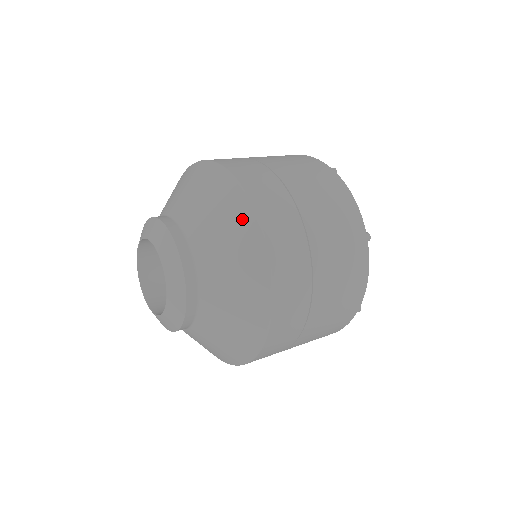
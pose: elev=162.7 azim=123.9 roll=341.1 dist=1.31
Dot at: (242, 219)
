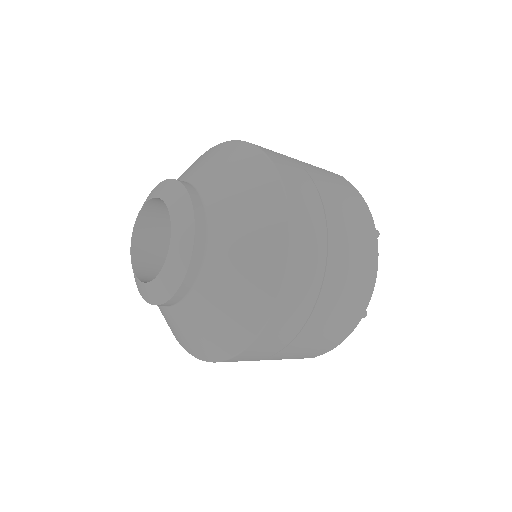
Dot at: (262, 175)
